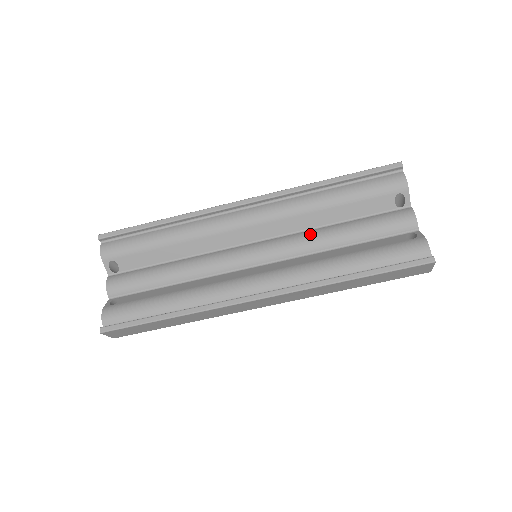
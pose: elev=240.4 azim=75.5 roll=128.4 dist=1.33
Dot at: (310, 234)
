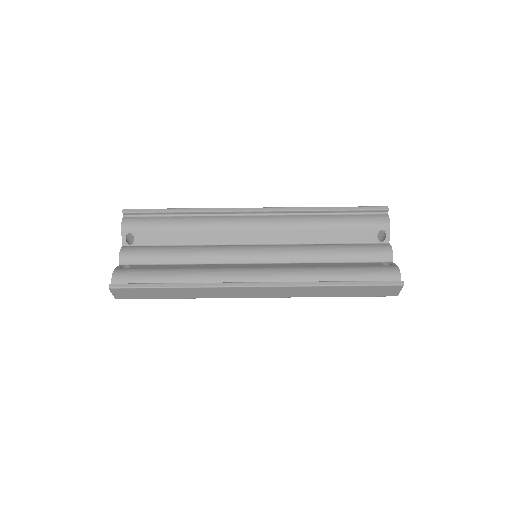
Dot at: (305, 247)
